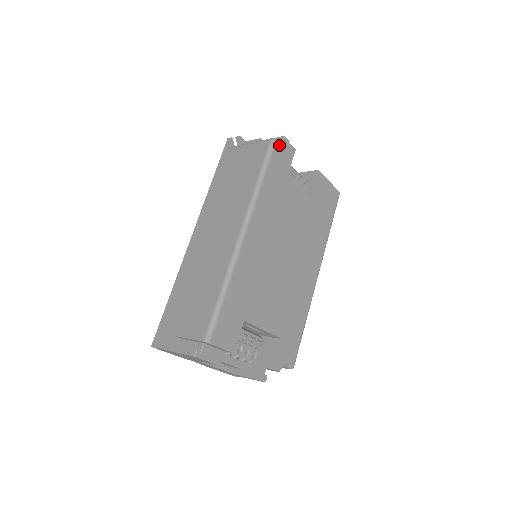
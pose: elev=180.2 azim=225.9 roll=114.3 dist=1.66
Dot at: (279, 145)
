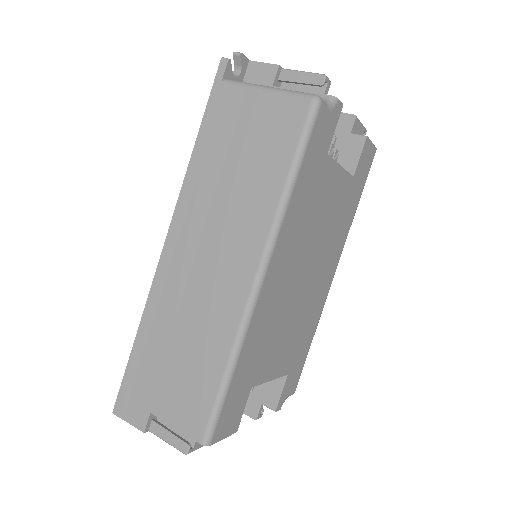
Dot at: (324, 108)
